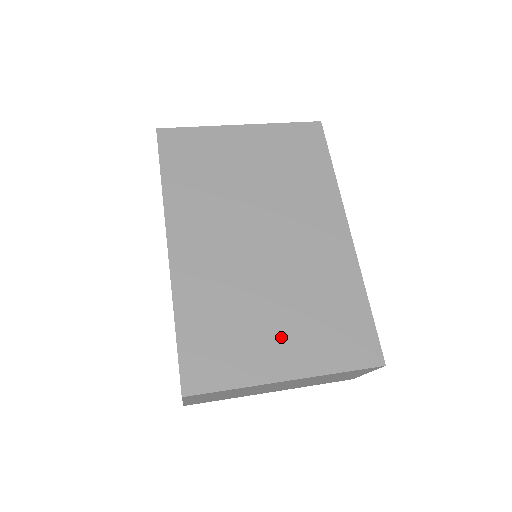
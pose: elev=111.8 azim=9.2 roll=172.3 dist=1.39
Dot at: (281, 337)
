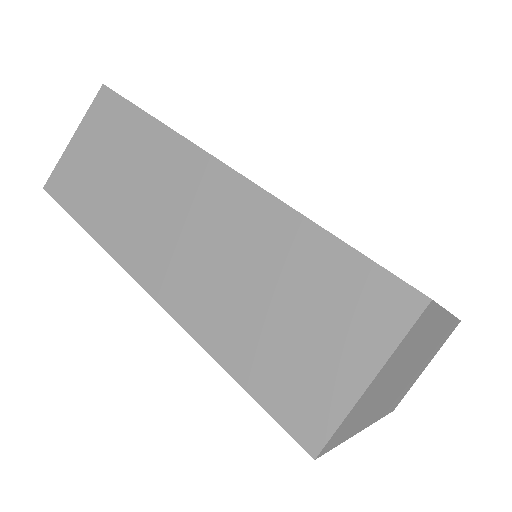
Dot at: occluded
